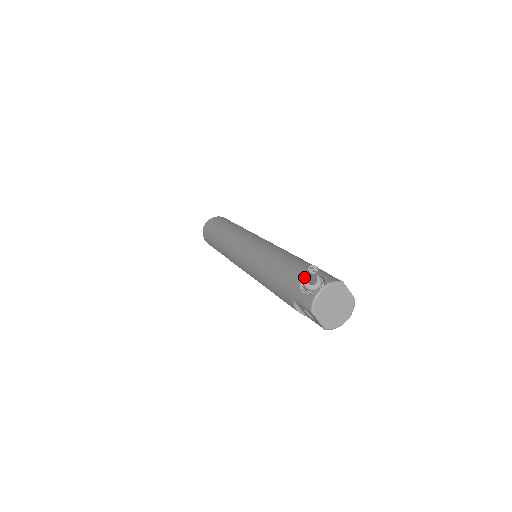
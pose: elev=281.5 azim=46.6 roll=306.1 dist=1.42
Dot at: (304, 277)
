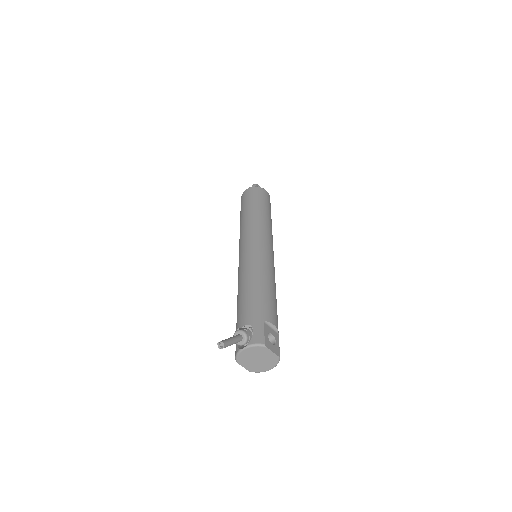
Dot at: occluded
